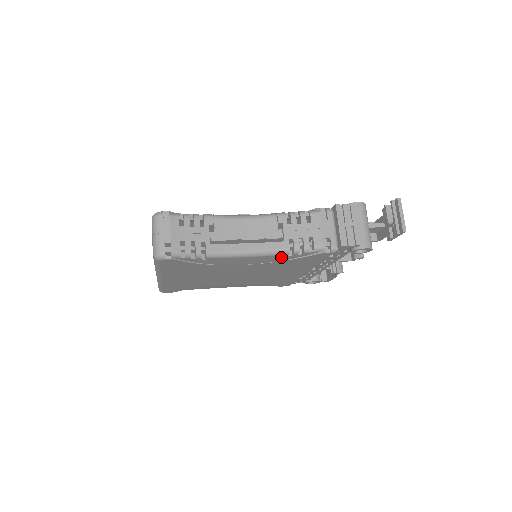
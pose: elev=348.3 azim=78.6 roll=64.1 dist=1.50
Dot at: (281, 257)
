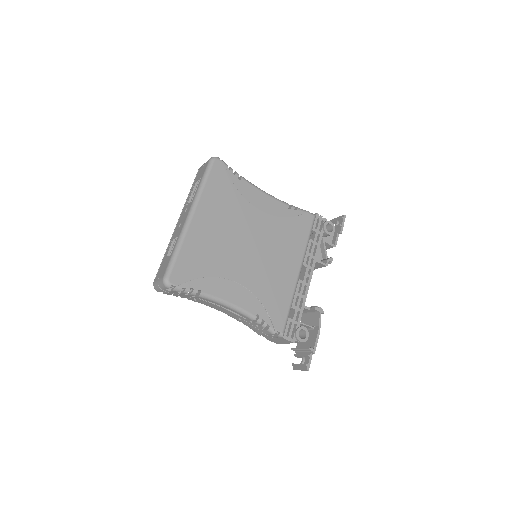
Dot at: (284, 209)
